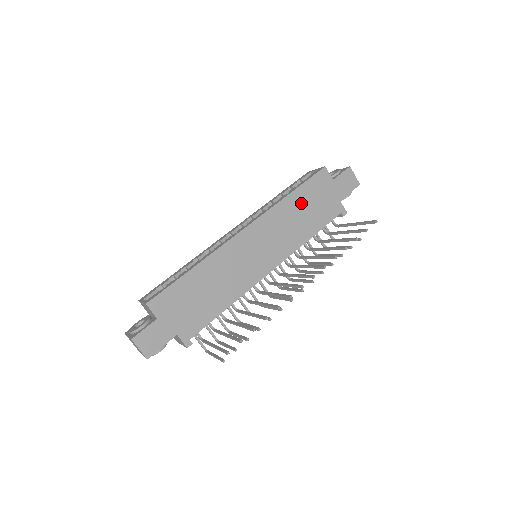
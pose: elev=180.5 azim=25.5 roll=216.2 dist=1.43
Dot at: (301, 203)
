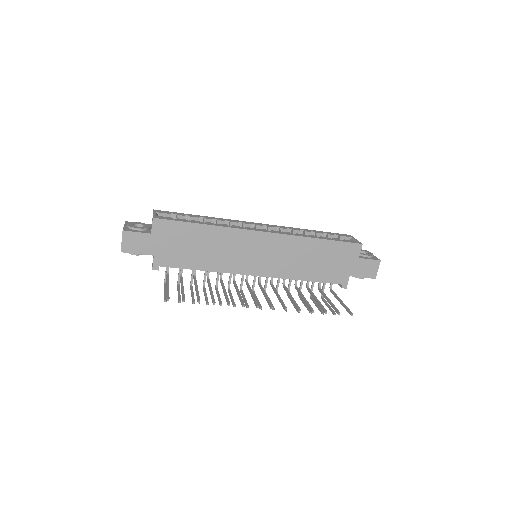
Dot at: (320, 252)
